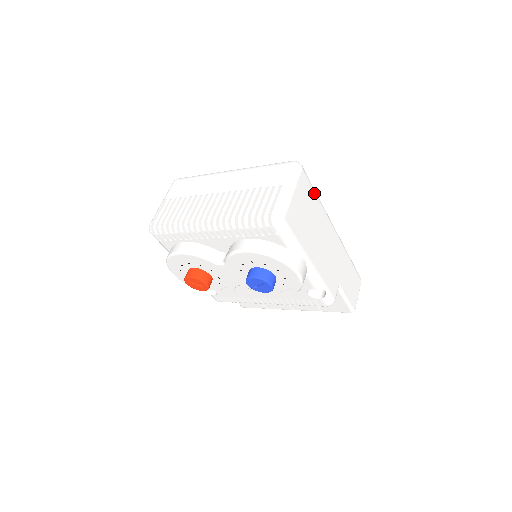
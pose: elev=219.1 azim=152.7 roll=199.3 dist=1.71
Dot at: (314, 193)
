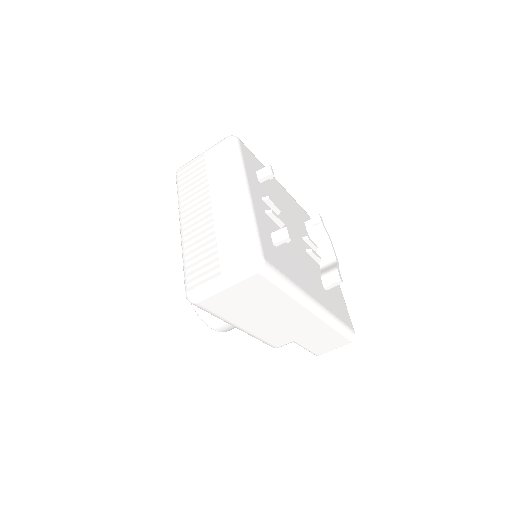
Dot at: (277, 288)
